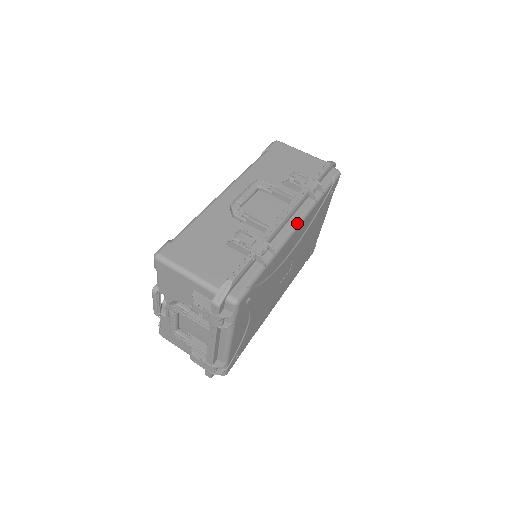
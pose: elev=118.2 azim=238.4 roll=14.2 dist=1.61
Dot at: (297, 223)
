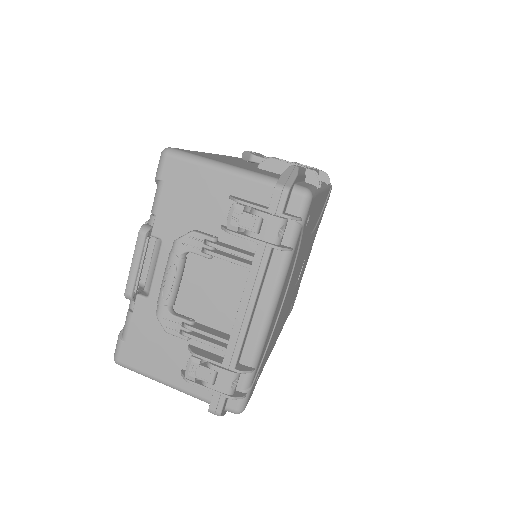
Dot at: (323, 185)
